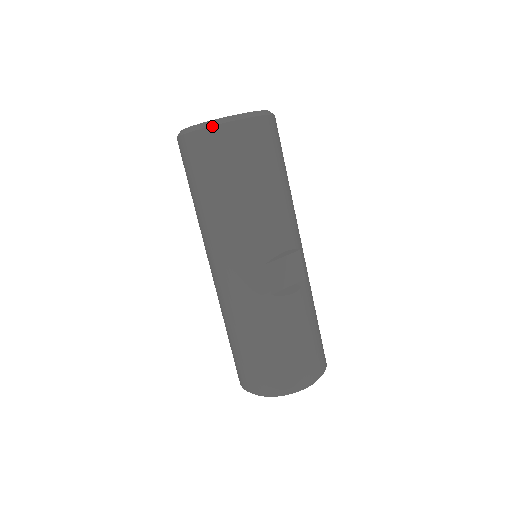
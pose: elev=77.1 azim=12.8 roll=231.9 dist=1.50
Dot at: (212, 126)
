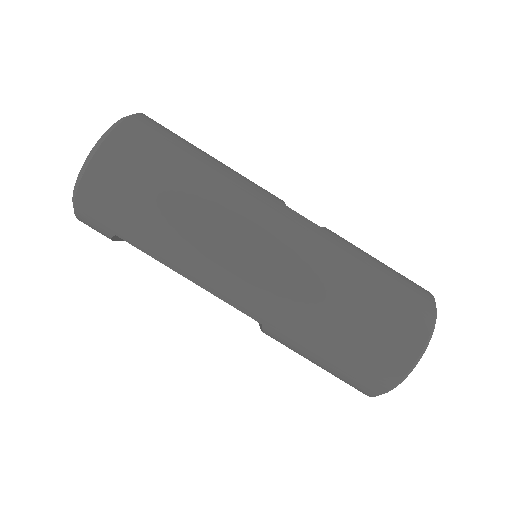
Dot at: (126, 119)
